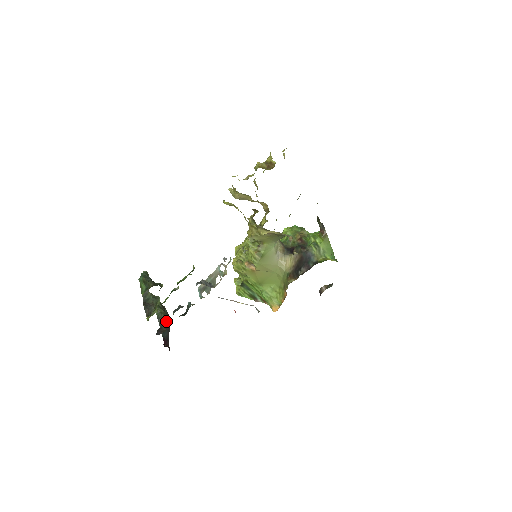
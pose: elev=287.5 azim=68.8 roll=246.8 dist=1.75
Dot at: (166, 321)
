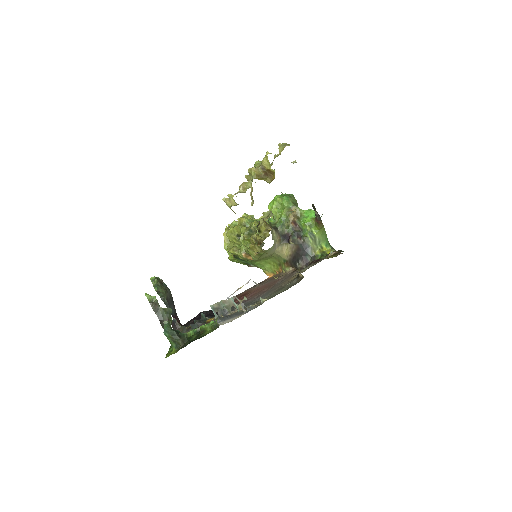
Dot at: (169, 297)
